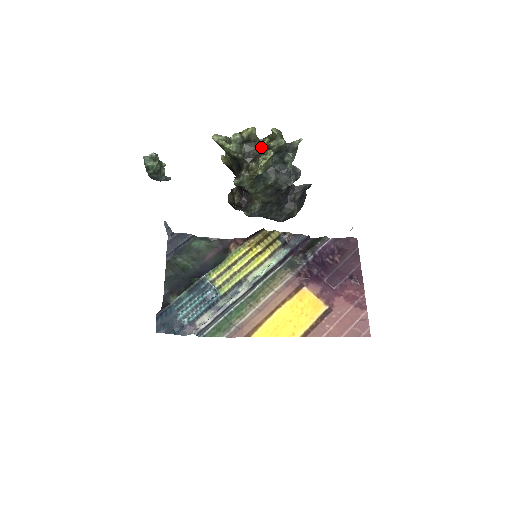
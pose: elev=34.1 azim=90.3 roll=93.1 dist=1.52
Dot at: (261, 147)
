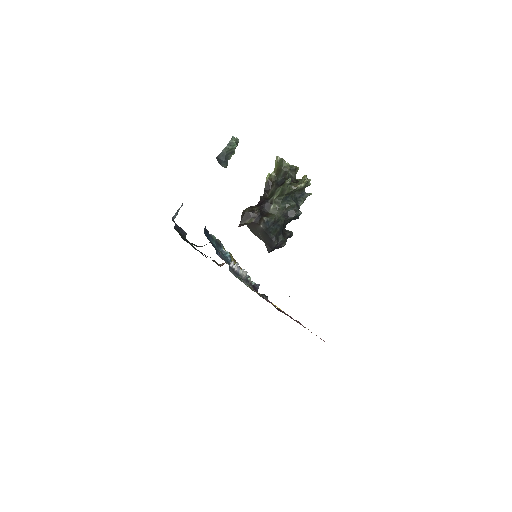
Dot at: (296, 180)
